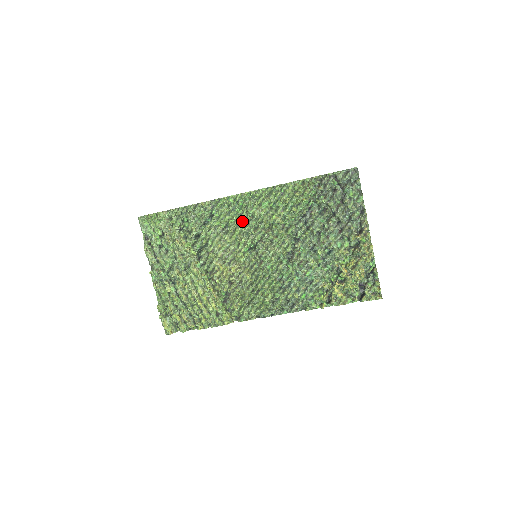
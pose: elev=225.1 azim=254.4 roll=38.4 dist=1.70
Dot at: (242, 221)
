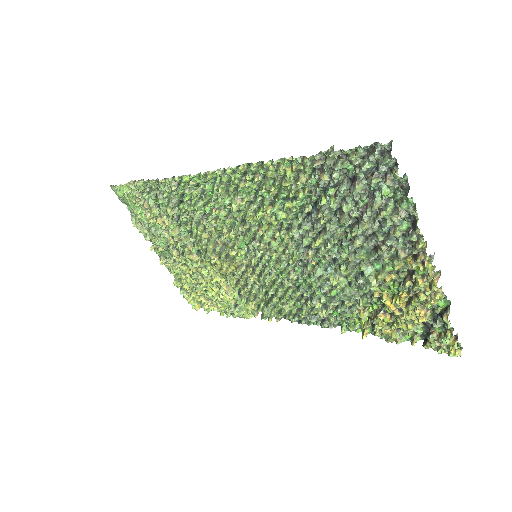
Dot at: (220, 211)
